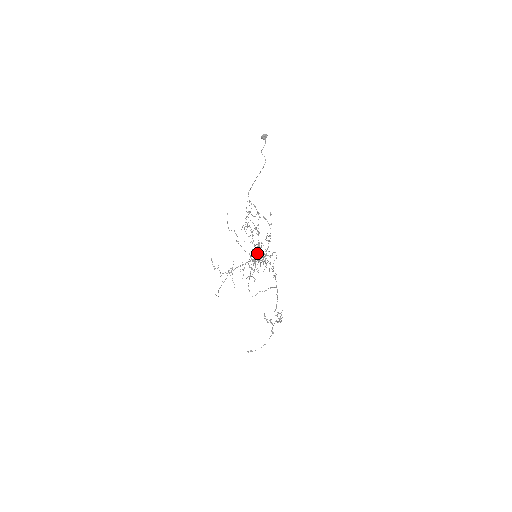
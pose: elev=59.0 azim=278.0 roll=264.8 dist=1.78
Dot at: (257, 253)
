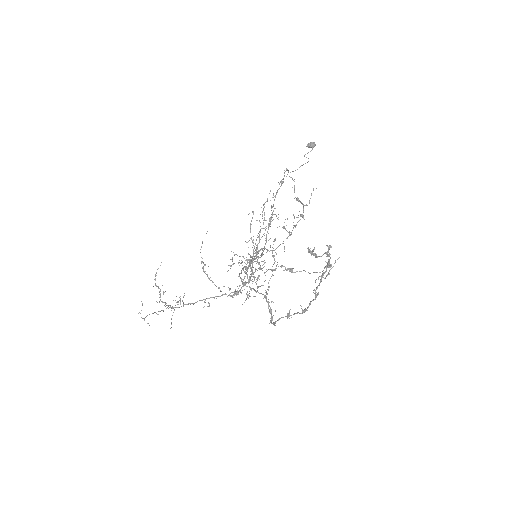
Dot at: (247, 269)
